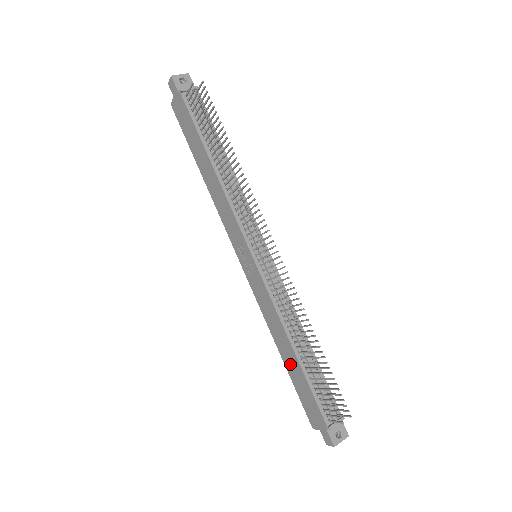
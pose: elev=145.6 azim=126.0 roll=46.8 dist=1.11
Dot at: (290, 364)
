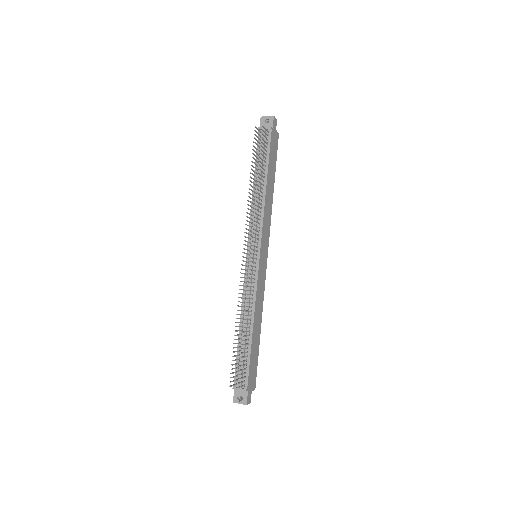
Dot at: occluded
